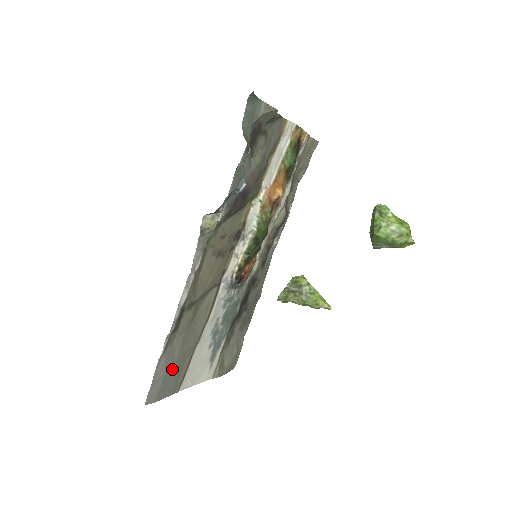
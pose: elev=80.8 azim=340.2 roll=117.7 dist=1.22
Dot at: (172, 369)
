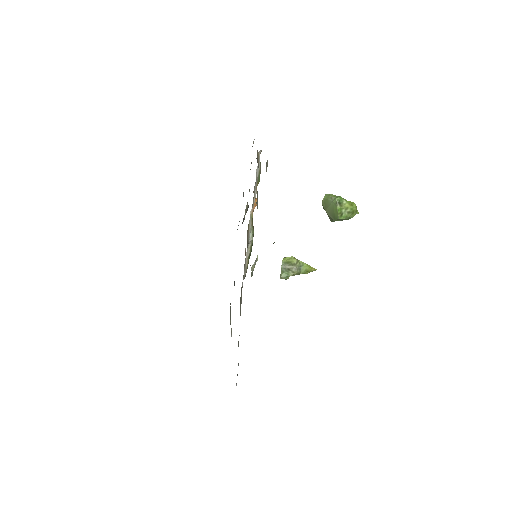
Dot at: occluded
